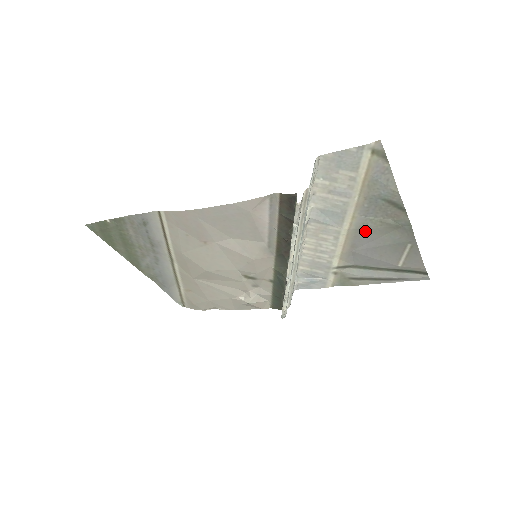
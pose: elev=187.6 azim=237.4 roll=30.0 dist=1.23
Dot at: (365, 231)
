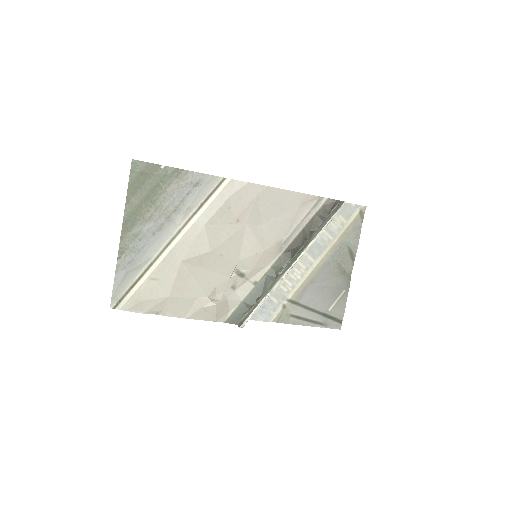
Dot at: (326, 270)
